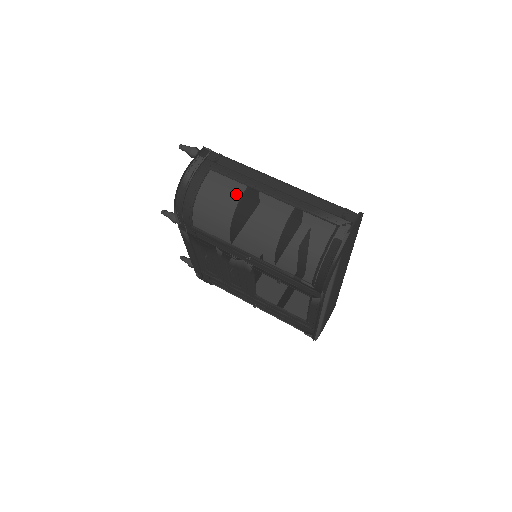
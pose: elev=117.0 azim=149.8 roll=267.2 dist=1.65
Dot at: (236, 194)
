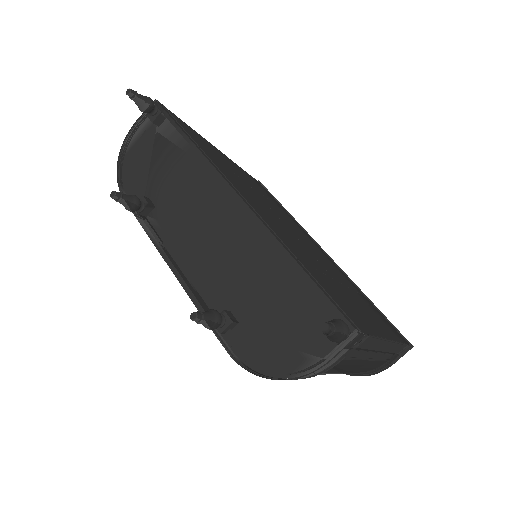
Dot at: (341, 370)
